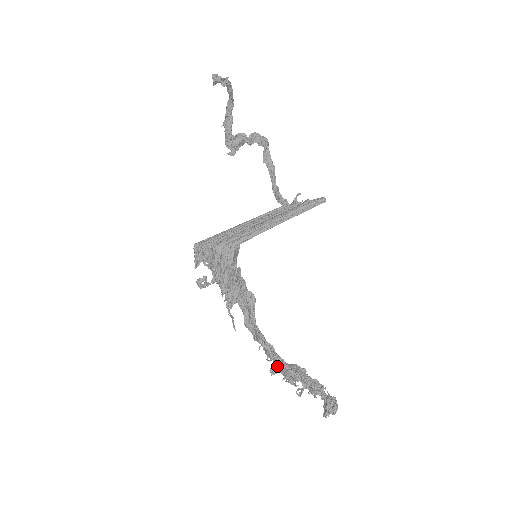
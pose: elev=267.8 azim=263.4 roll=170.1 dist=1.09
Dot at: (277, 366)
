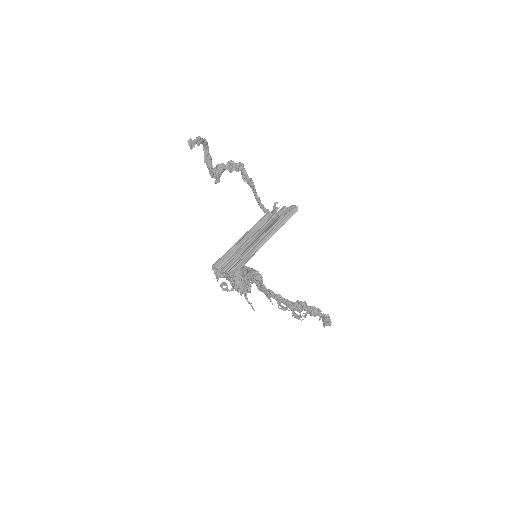
Dot at: (286, 306)
